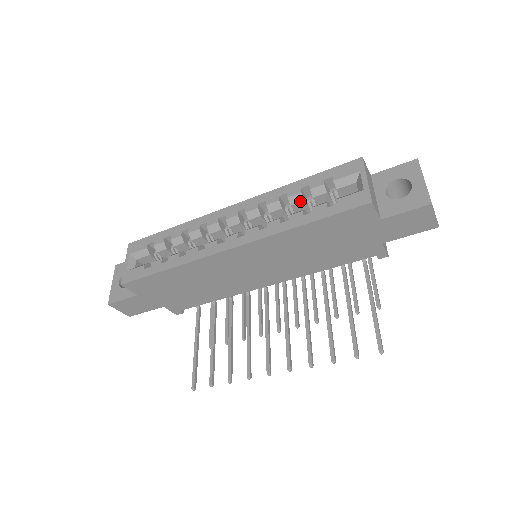
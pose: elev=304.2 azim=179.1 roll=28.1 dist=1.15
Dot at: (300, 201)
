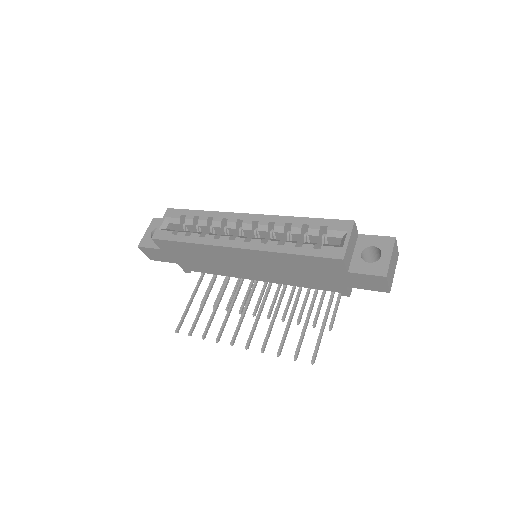
Dot at: (298, 233)
